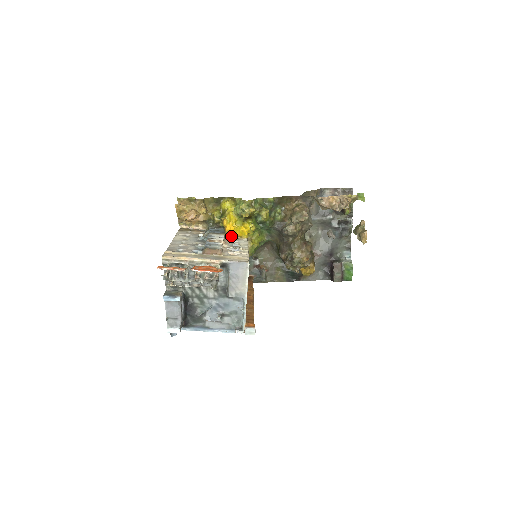
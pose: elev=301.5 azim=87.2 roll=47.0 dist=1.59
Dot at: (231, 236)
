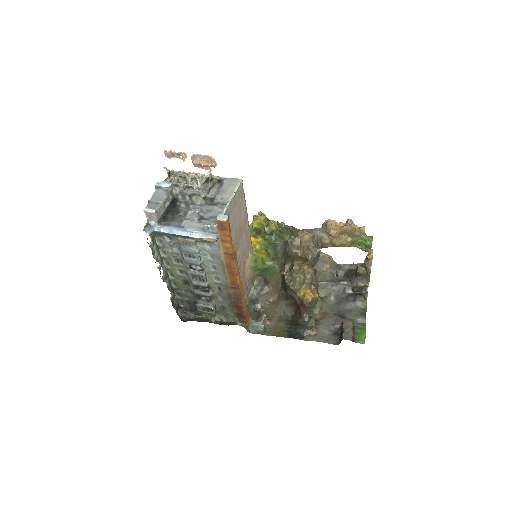
Dot at: occluded
